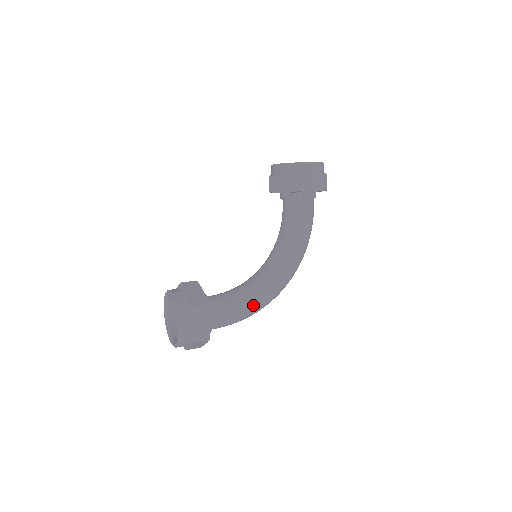
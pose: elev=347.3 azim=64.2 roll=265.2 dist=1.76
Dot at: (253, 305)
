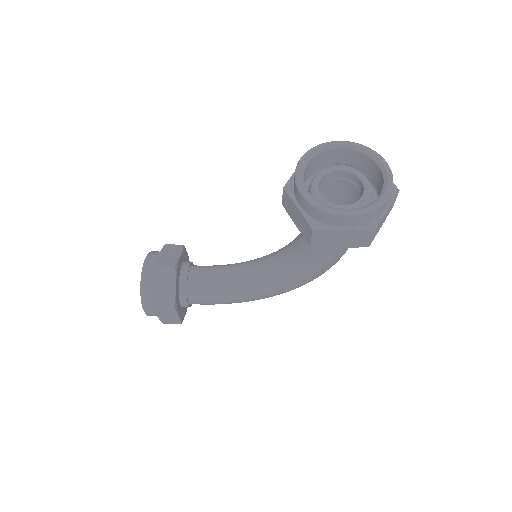
Dot at: (241, 301)
